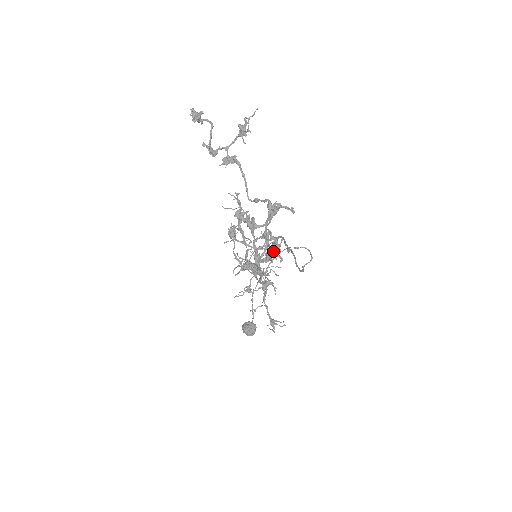
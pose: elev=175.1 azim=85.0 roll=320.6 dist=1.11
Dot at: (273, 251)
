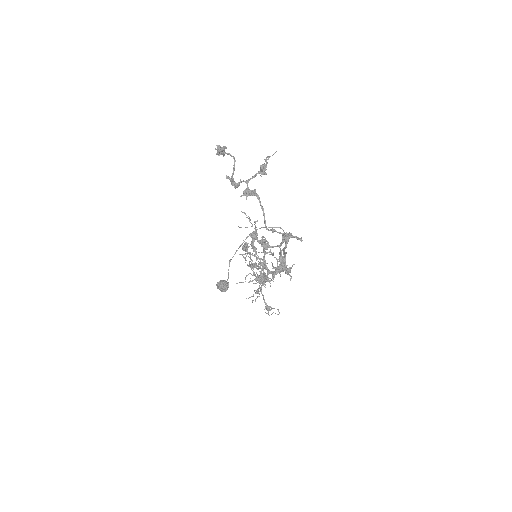
Dot at: (285, 271)
